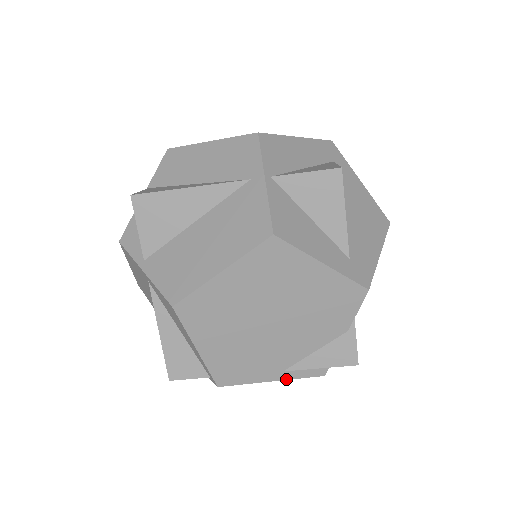
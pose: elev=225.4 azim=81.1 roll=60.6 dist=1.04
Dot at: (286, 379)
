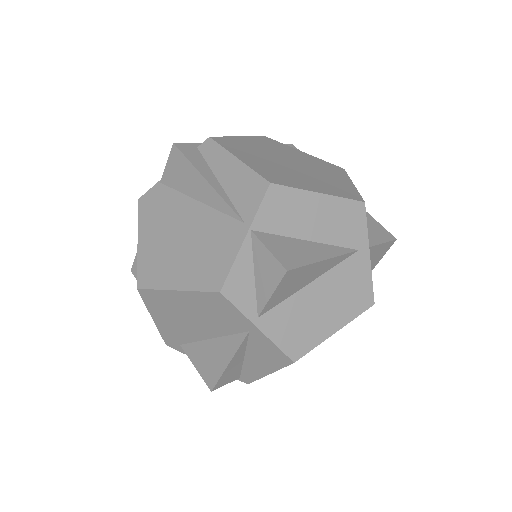
Dot at: occluded
